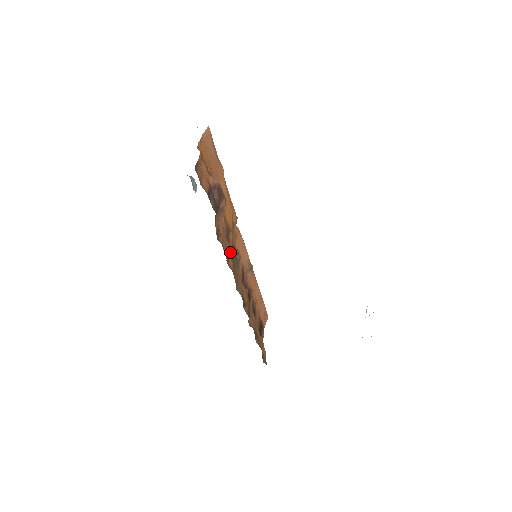
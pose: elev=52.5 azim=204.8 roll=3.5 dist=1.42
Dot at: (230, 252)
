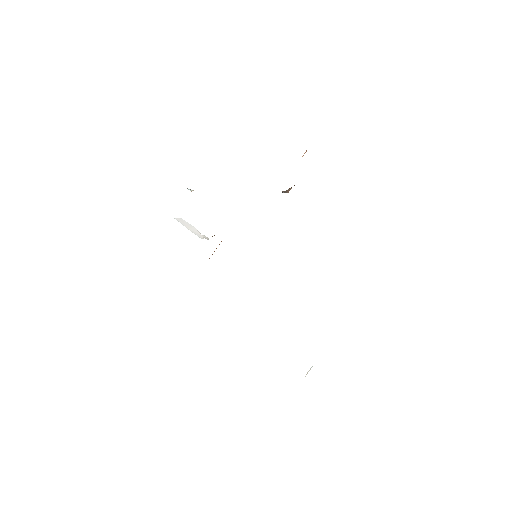
Dot at: occluded
